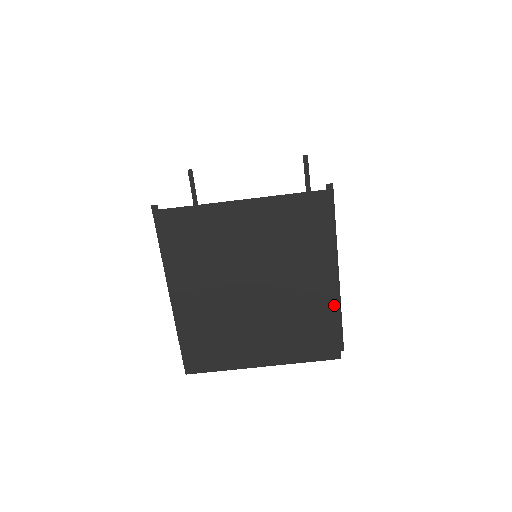
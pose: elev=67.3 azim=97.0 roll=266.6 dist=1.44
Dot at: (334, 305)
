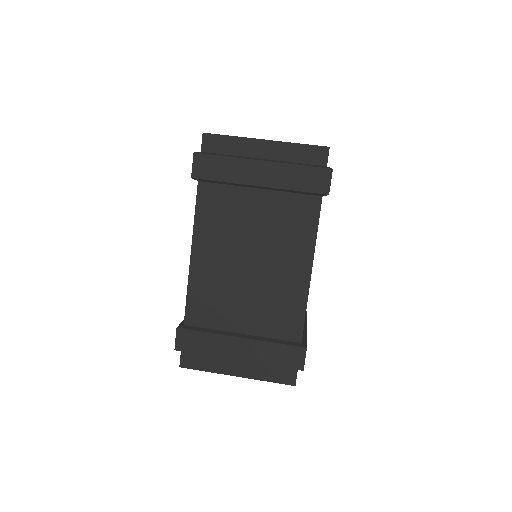
Dot at: occluded
